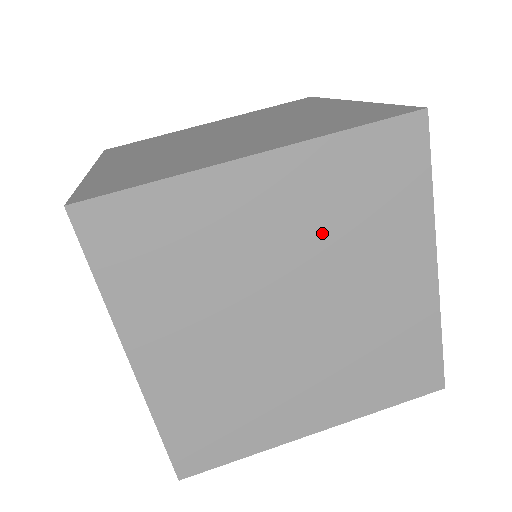
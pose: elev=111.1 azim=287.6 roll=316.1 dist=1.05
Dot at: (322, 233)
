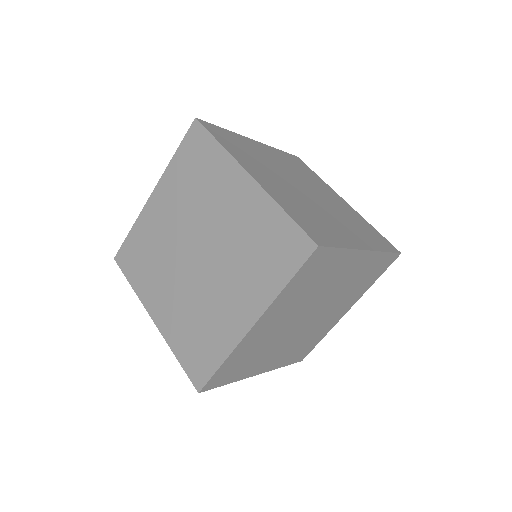
Dot at: (302, 302)
